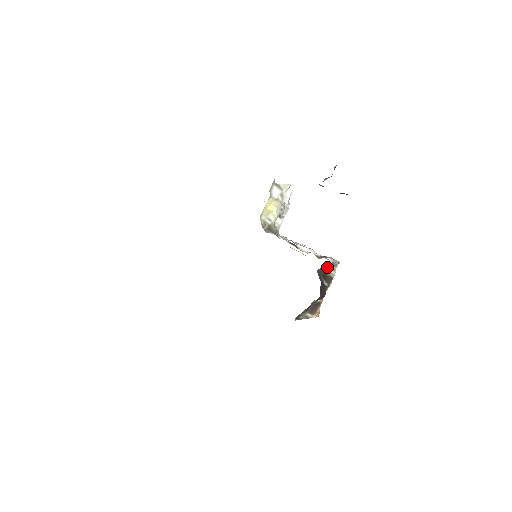
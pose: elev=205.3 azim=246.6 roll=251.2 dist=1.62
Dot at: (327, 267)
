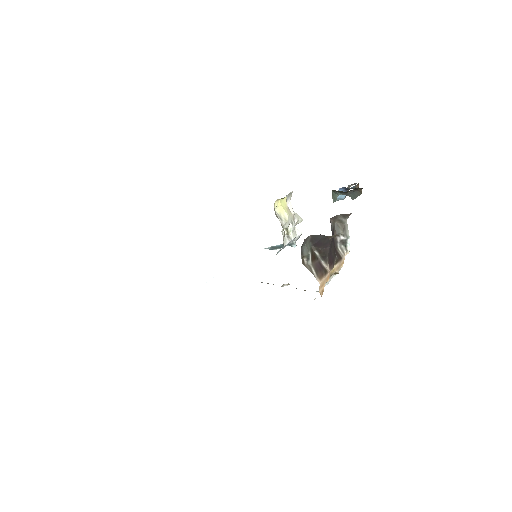
Dot at: (340, 226)
